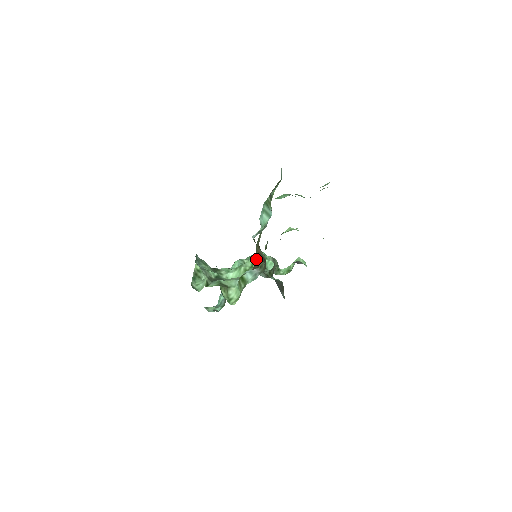
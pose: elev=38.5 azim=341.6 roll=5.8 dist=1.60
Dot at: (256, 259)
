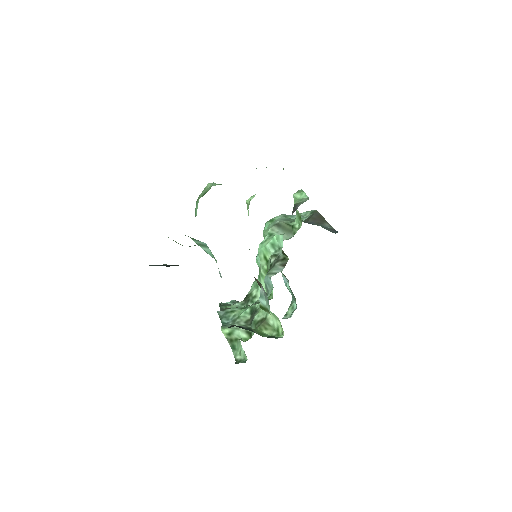
Dot at: occluded
